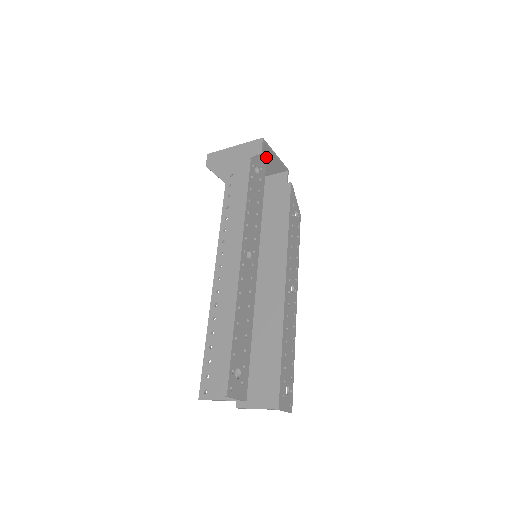
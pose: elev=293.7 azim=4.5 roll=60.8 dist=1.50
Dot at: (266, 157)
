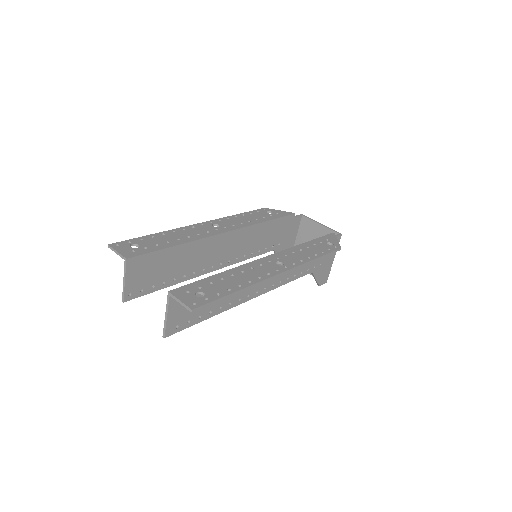
Dot at: (292, 214)
